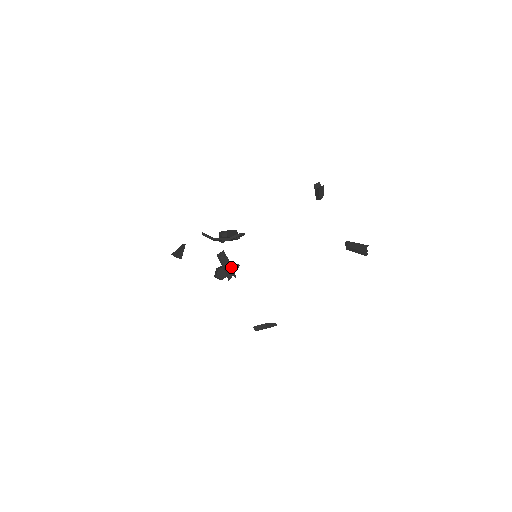
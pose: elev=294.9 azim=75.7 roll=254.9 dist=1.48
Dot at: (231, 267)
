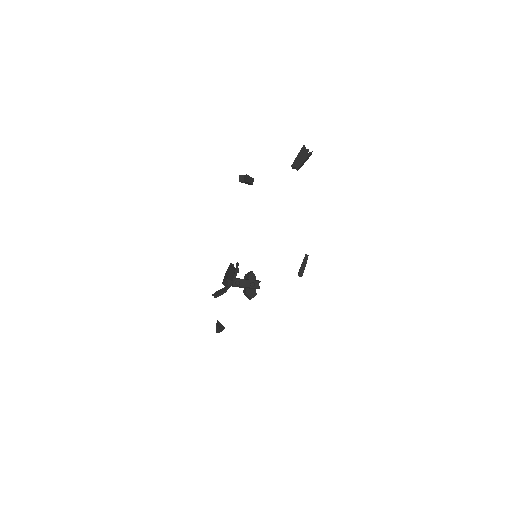
Dot at: (250, 281)
